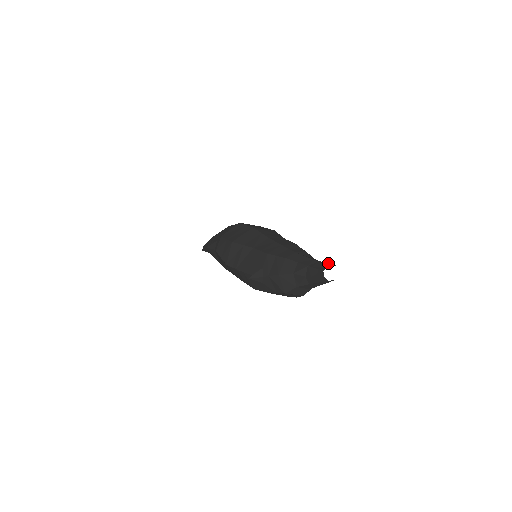
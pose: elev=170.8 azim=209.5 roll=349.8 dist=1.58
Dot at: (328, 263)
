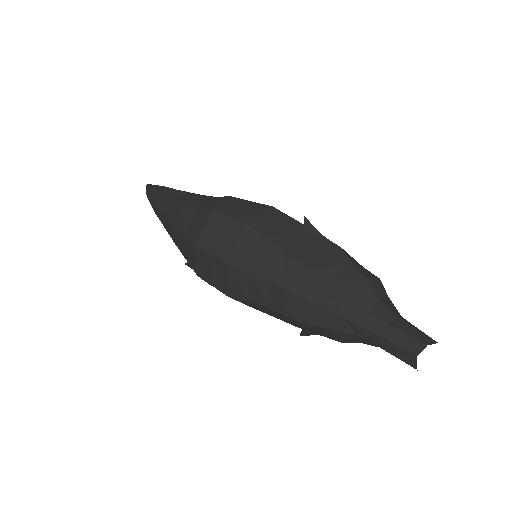
Dot at: (405, 335)
